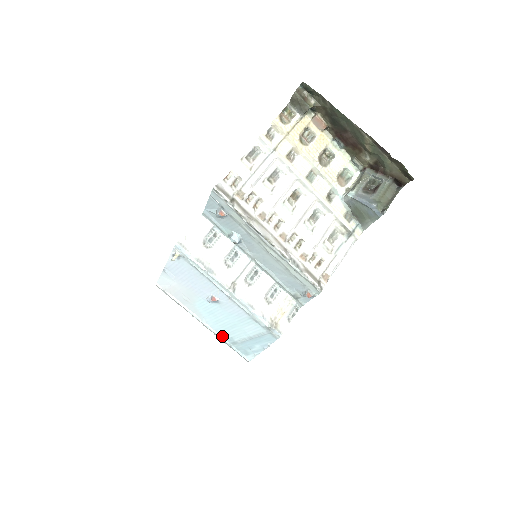
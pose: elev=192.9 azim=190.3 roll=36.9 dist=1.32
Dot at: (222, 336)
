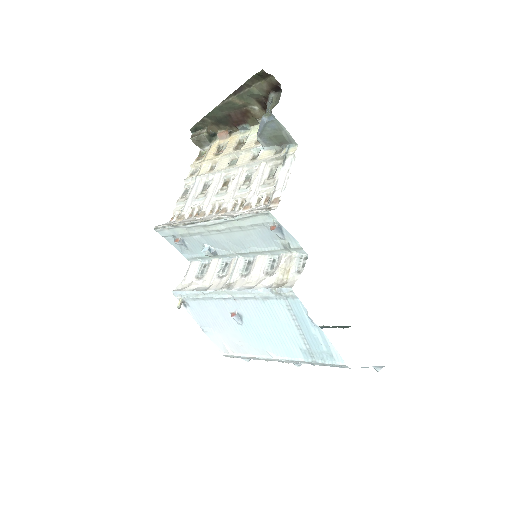
Dot at: (299, 358)
